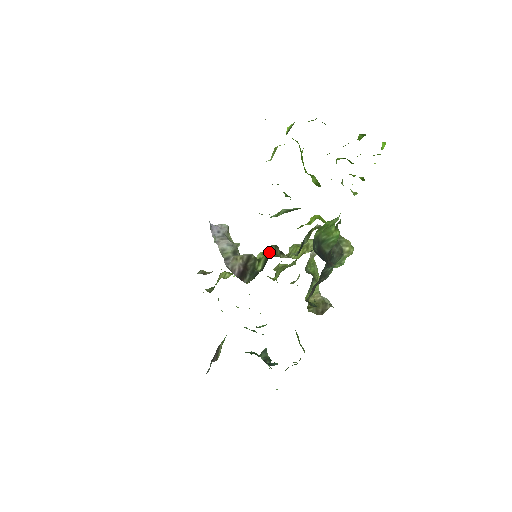
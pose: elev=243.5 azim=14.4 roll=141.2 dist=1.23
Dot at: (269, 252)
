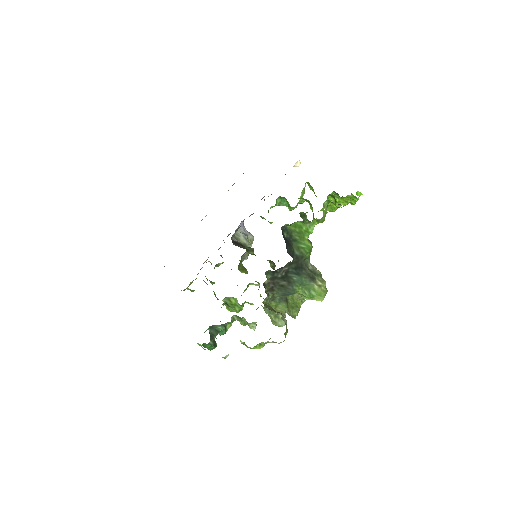
Dot at: occluded
